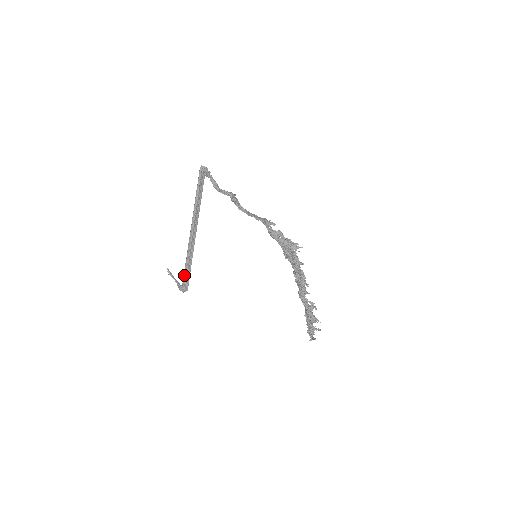
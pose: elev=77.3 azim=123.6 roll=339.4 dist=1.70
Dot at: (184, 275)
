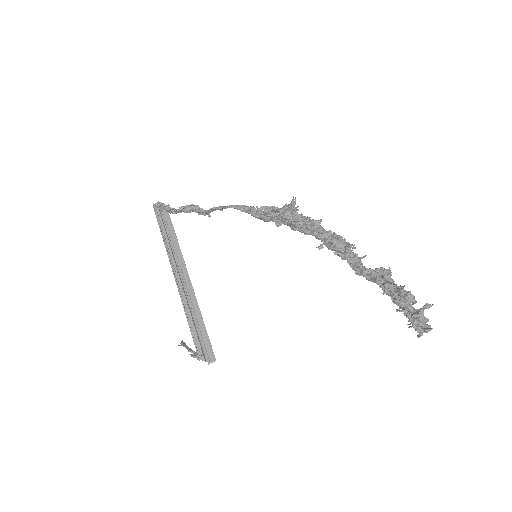
Dot at: (192, 335)
